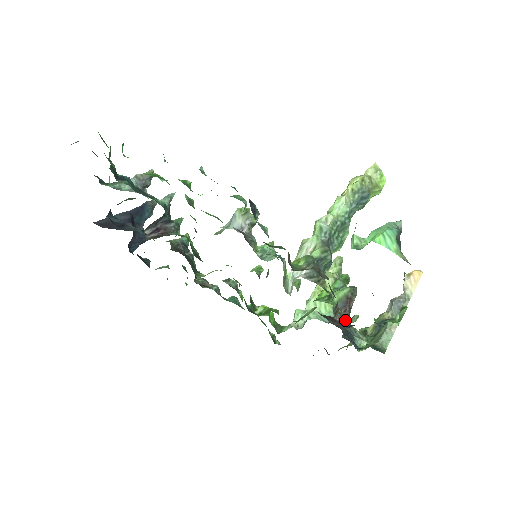
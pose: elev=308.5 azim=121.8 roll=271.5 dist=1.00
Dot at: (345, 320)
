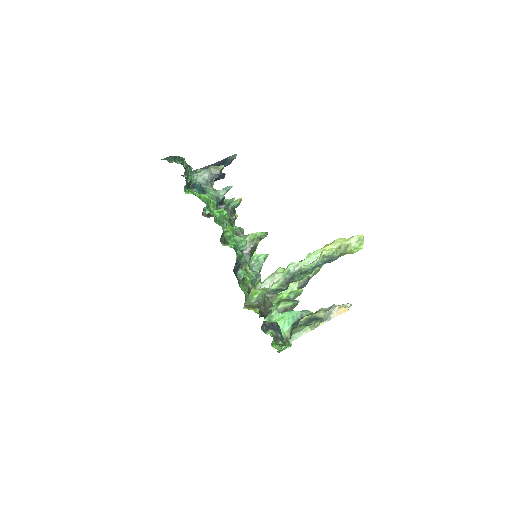
Dot at: occluded
